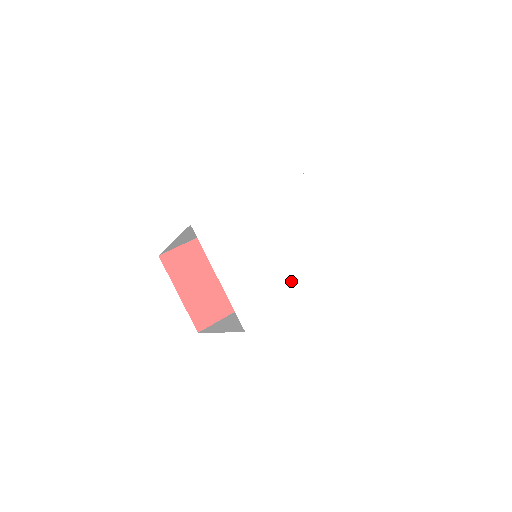
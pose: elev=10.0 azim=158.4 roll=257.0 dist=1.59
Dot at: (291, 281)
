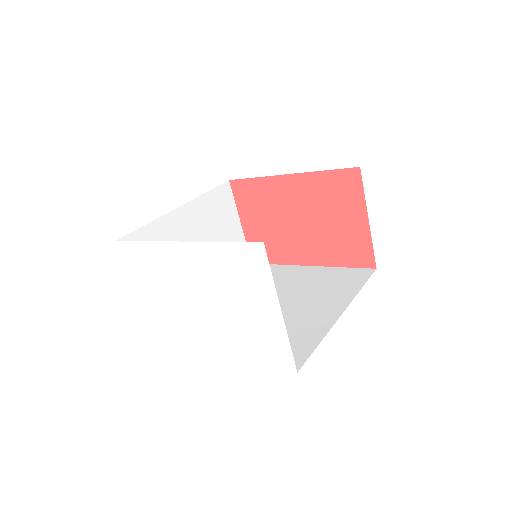
Dot at: (196, 334)
